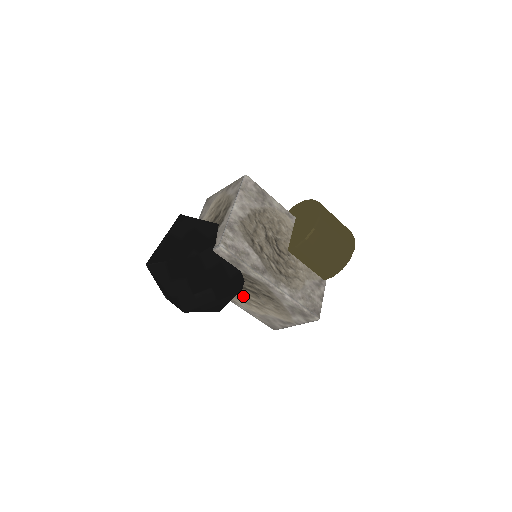
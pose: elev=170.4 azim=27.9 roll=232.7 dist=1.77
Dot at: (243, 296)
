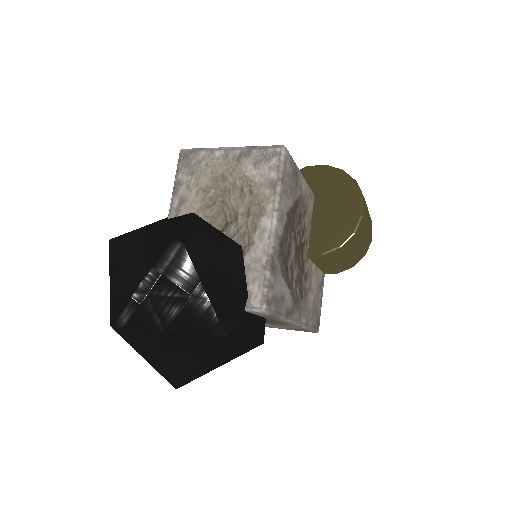
Dot at: occluded
